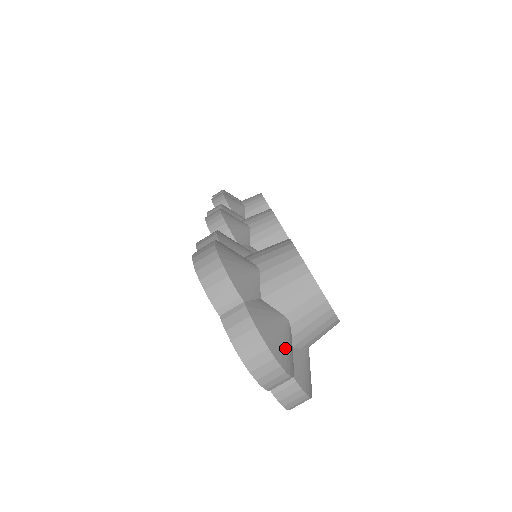
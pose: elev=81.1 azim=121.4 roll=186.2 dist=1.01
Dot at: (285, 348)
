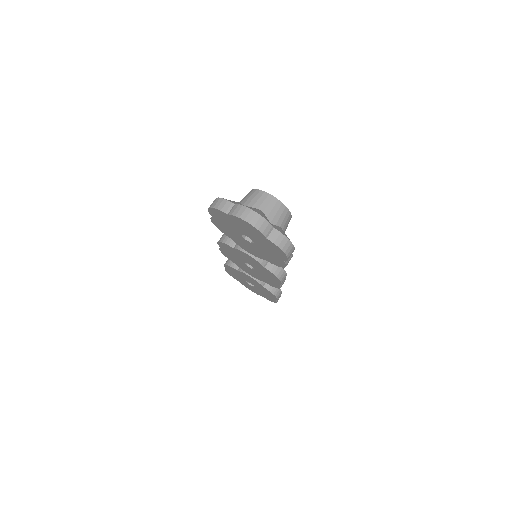
Dot at: (262, 214)
